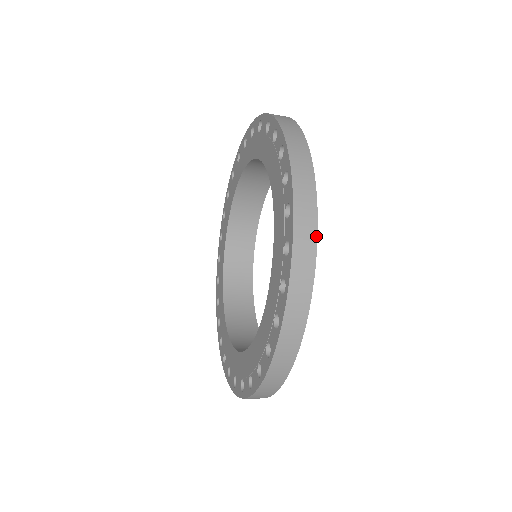
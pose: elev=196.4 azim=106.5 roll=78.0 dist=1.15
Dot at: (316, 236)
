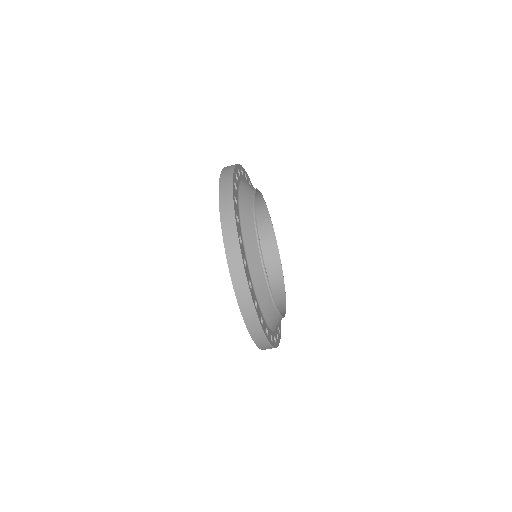
Dot at: (241, 166)
